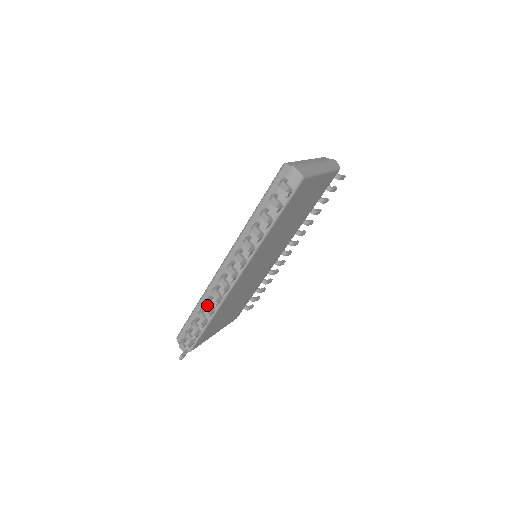
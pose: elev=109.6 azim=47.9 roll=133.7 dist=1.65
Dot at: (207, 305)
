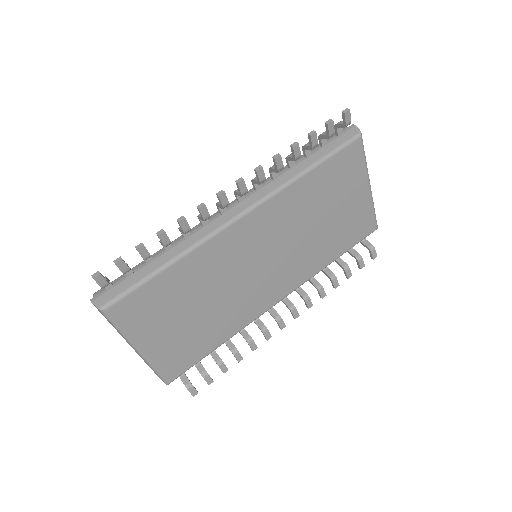
Dot at: occluded
